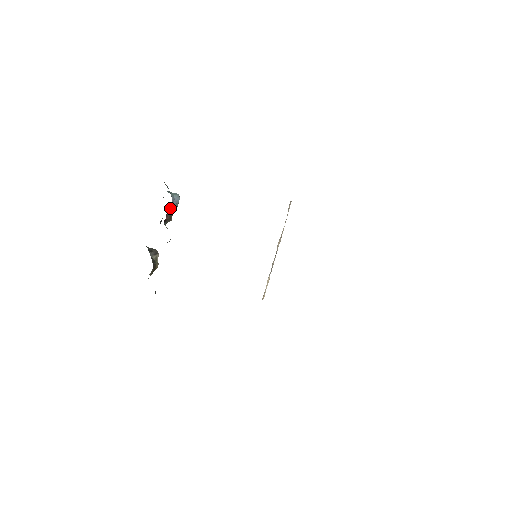
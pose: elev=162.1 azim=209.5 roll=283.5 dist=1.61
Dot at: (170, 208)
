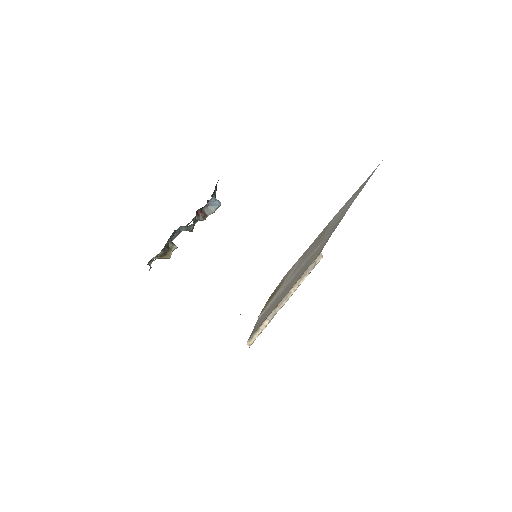
Dot at: (208, 207)
